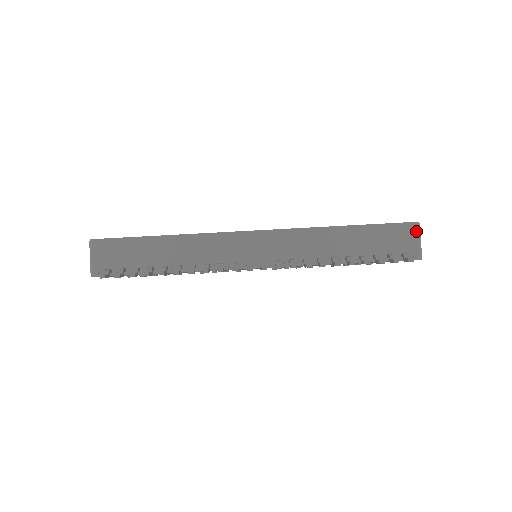
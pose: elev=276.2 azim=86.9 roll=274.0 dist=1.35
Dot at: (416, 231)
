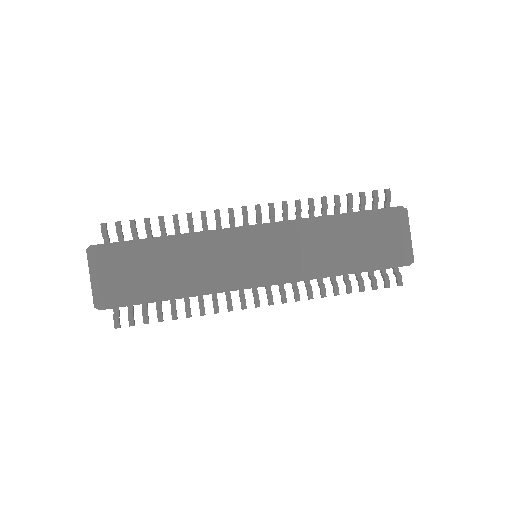
Dot at: occluded
